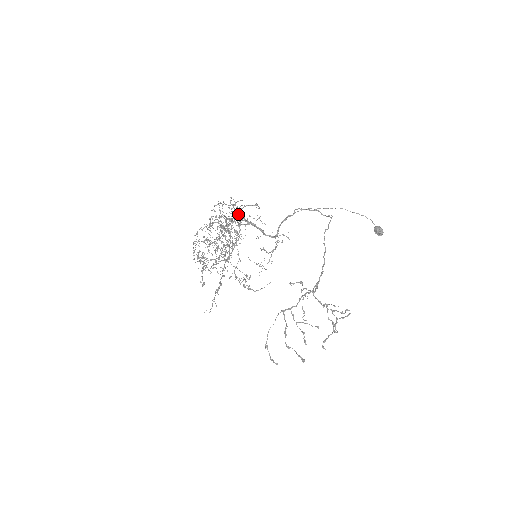
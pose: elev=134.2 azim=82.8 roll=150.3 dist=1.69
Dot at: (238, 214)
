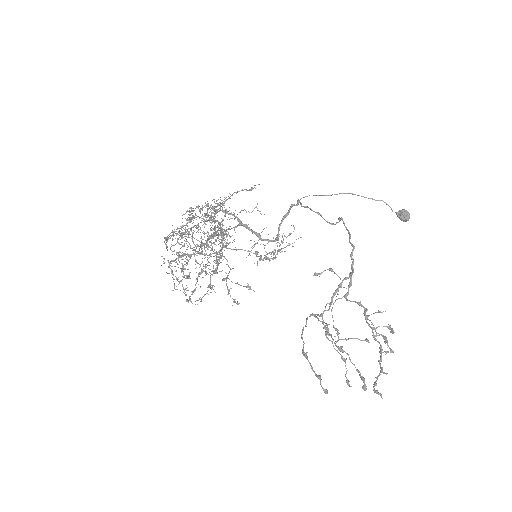
Dot at: (221, 221)
